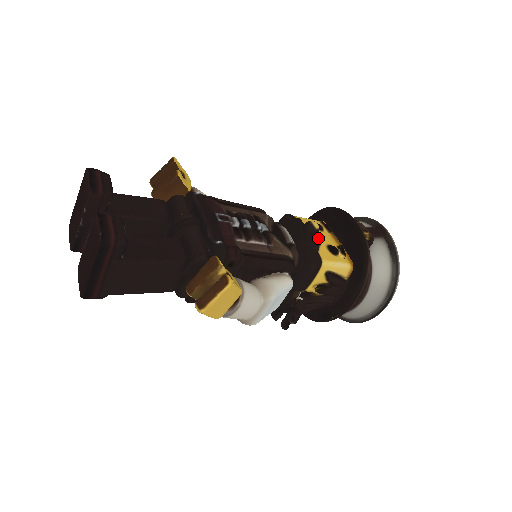
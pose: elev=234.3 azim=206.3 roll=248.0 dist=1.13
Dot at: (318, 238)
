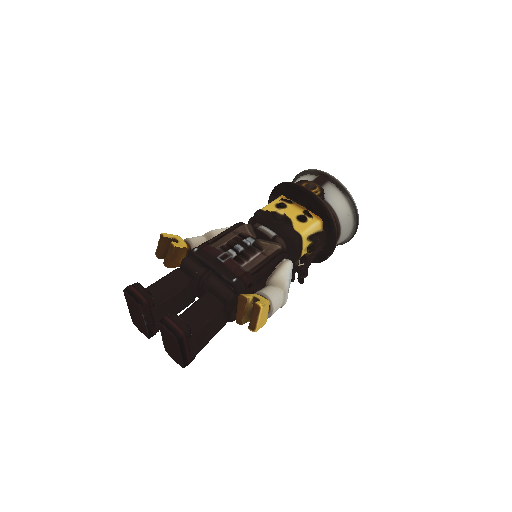
Dot at: (287, 217)
